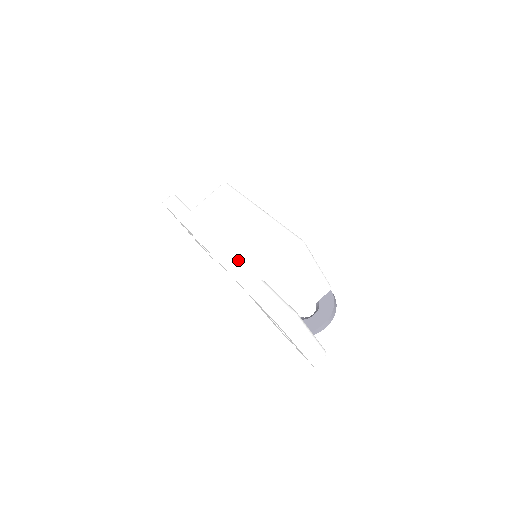
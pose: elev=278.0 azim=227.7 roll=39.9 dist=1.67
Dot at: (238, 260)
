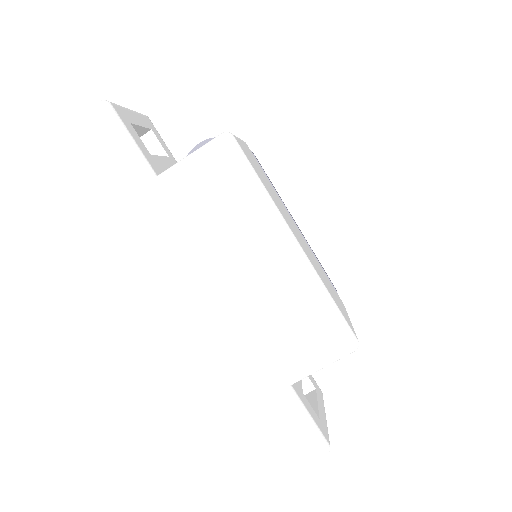
Dot at: (254, 341)
